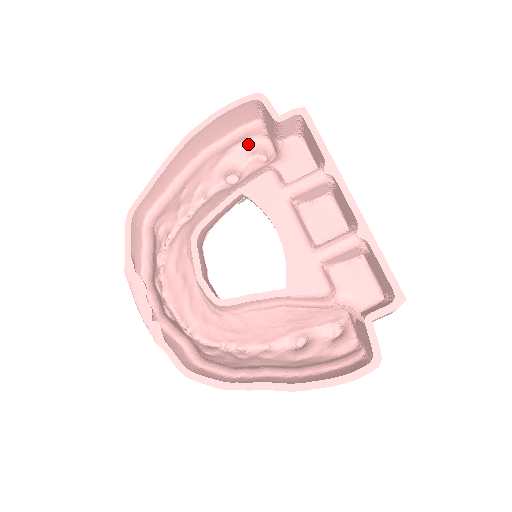
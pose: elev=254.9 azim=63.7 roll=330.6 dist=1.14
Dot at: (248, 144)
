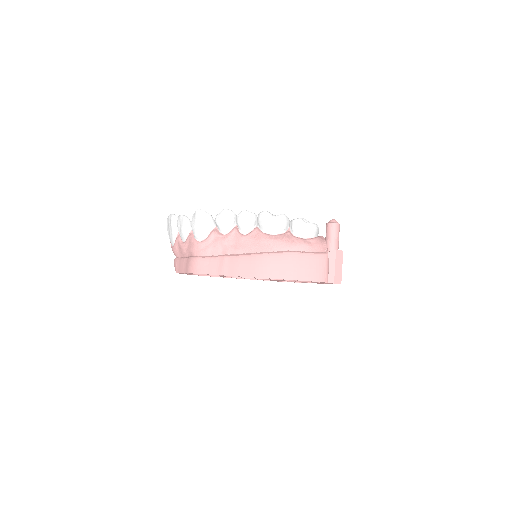
Dot at: occluded
